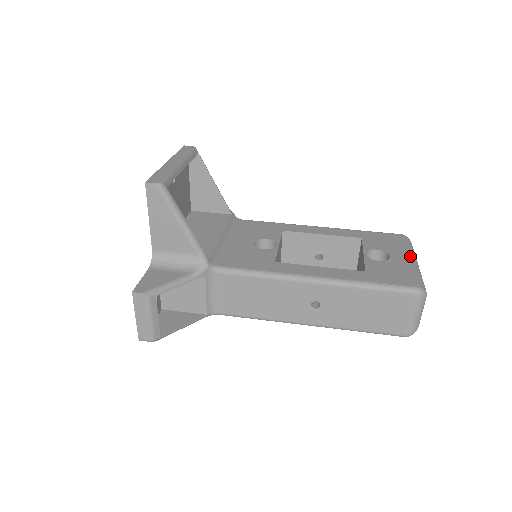
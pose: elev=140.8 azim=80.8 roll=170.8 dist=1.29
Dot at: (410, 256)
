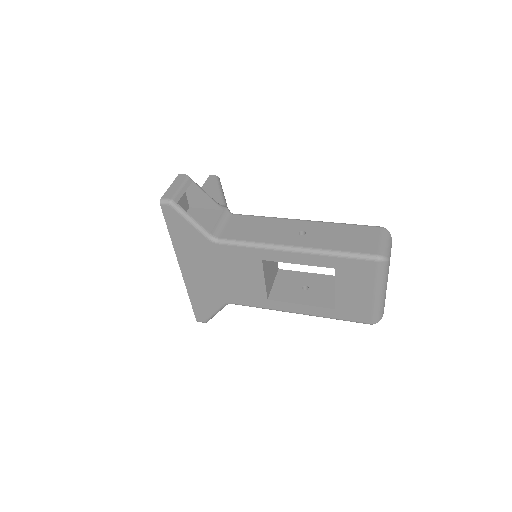
Dot at: occluded
